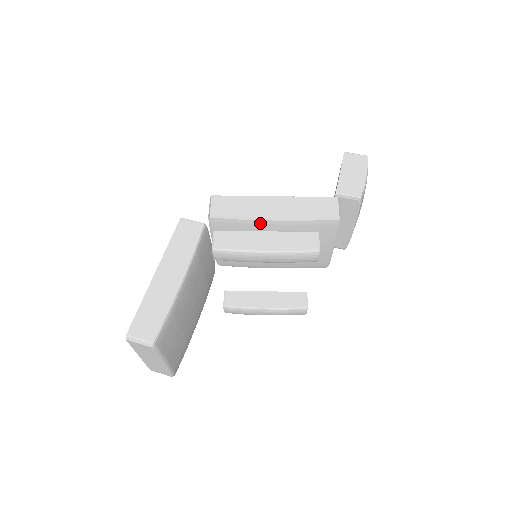
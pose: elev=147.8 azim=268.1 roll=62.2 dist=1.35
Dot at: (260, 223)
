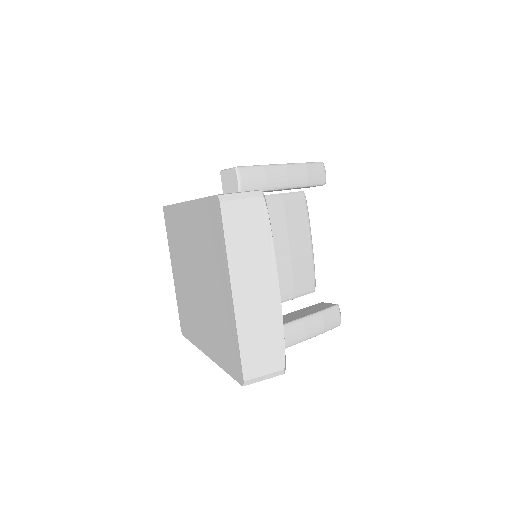
Dot at: occluded
